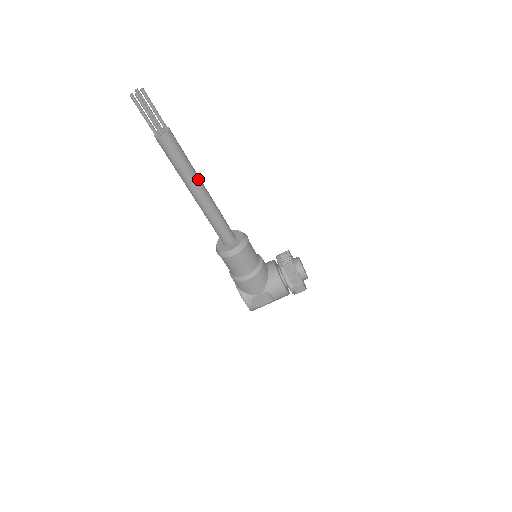
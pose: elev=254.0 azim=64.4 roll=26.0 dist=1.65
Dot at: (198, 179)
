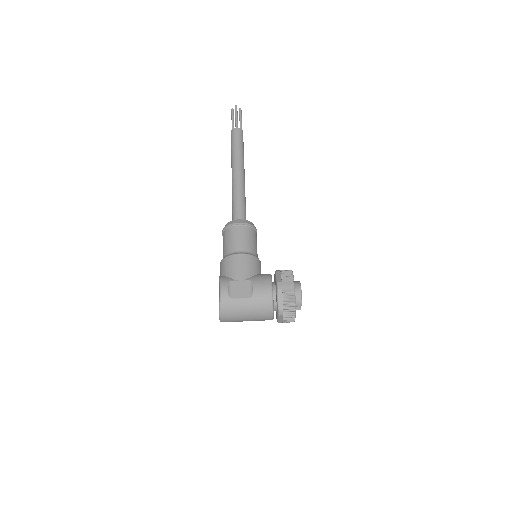
Dot at: (243, 165)
